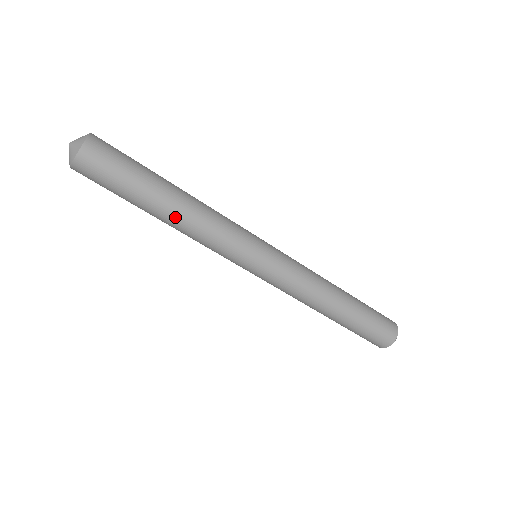
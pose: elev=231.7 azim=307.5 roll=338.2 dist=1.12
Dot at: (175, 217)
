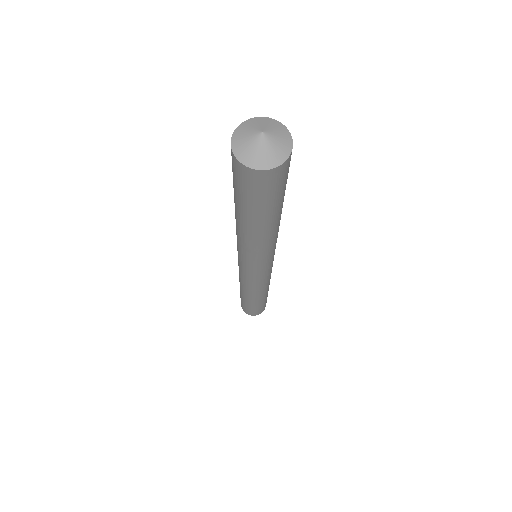
Dot at: (277, 226)
